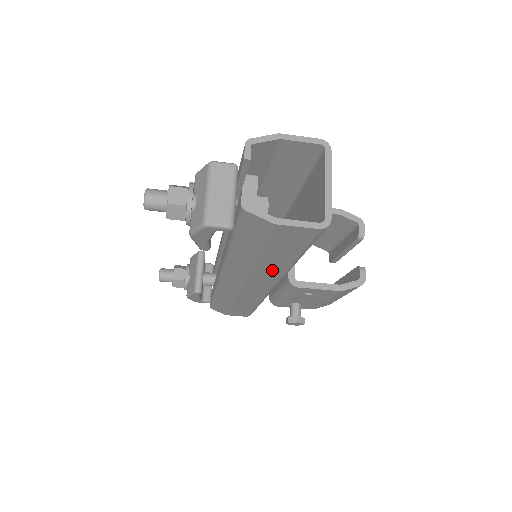
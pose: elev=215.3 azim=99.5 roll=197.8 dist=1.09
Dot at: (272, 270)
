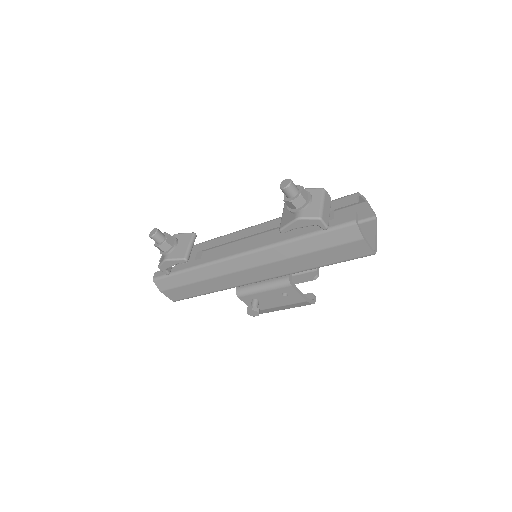
Dot at: (295, 266)
